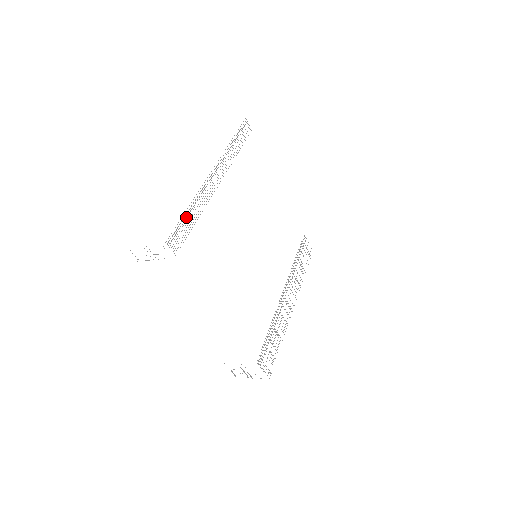
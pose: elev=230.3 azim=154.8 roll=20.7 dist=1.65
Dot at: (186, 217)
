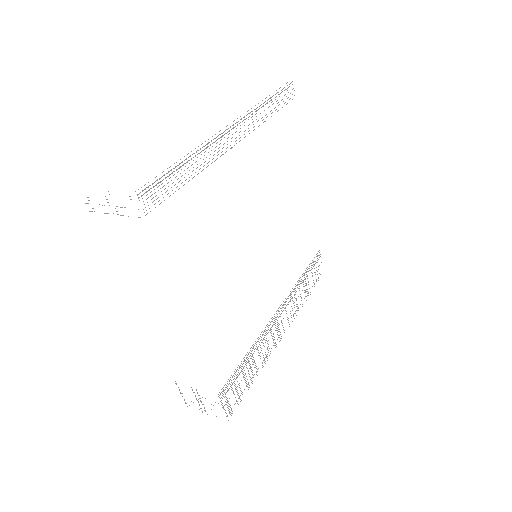
Dot at: occluded
